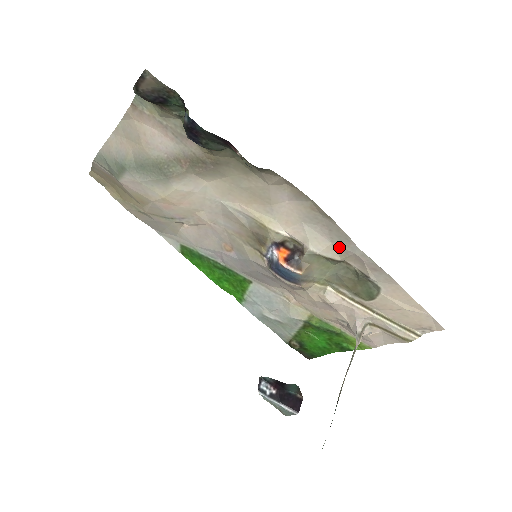
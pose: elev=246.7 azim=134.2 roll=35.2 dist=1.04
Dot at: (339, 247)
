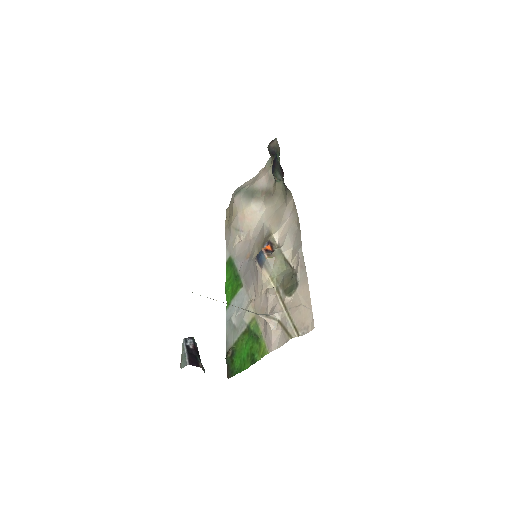
Dot at: (294, 250)
